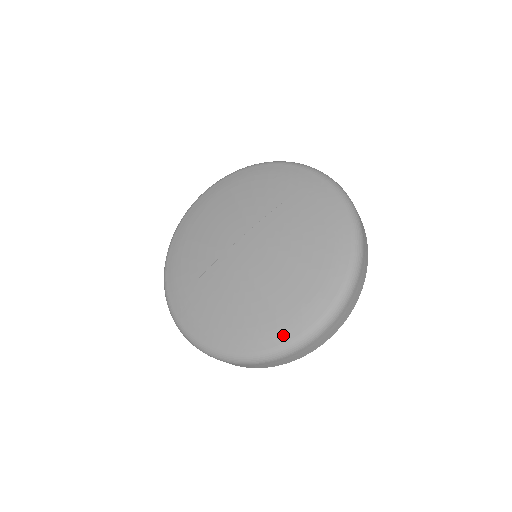
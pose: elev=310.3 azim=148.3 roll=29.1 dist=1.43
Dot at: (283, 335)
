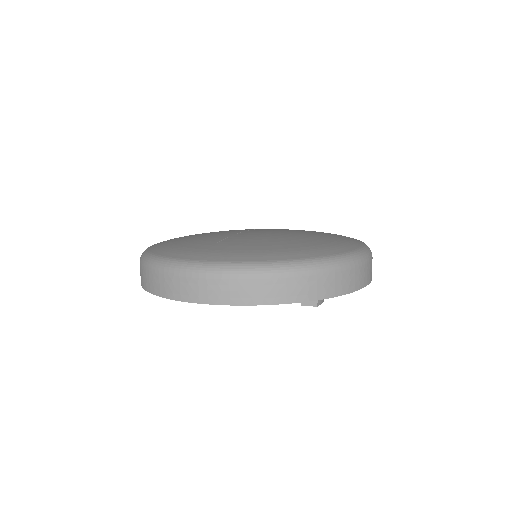
Dot at: (346, 247)
